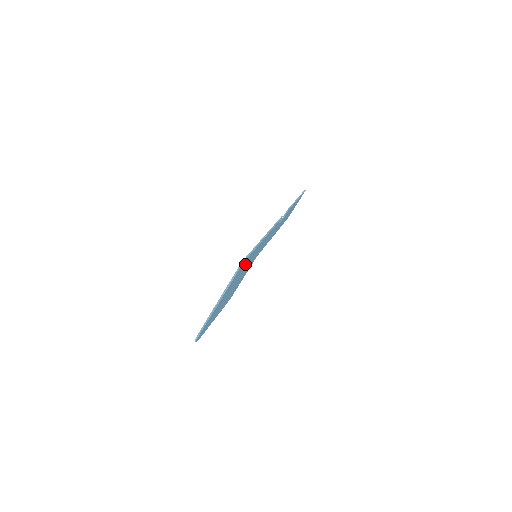
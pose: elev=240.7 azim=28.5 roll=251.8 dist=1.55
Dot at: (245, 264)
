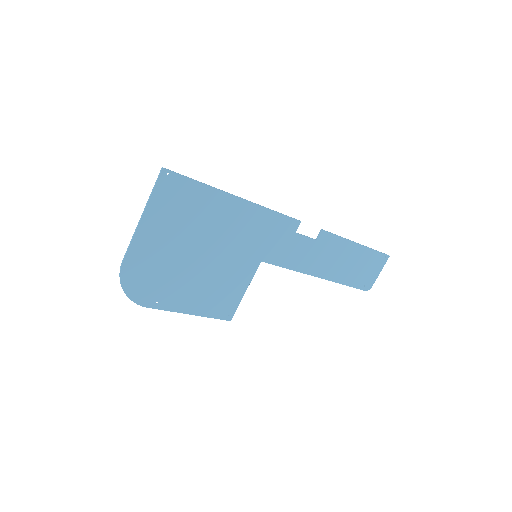
Dot at: (190, 202)
